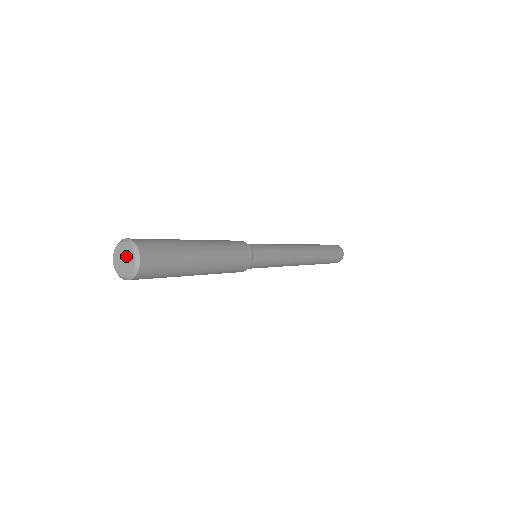
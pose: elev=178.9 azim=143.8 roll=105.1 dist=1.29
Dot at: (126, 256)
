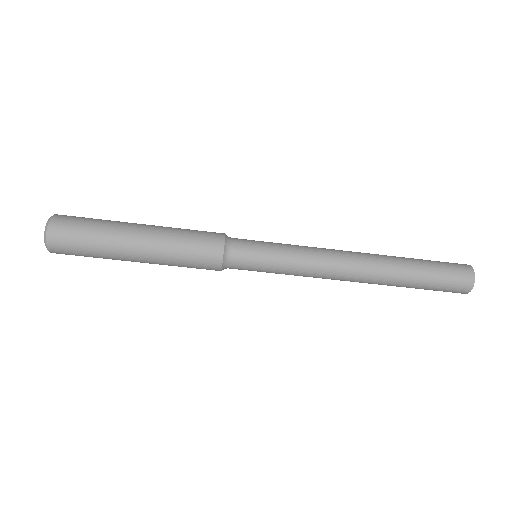
Dot at: occluded
